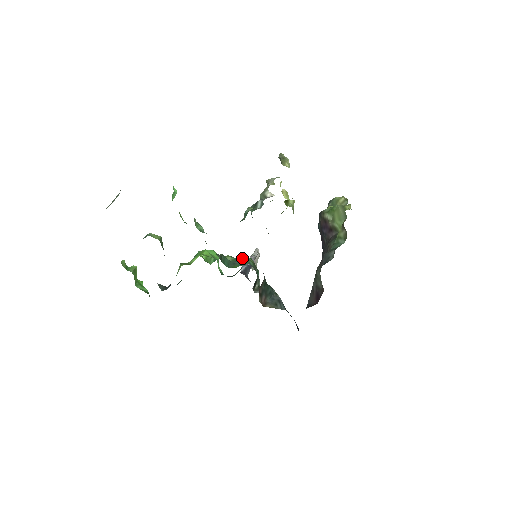
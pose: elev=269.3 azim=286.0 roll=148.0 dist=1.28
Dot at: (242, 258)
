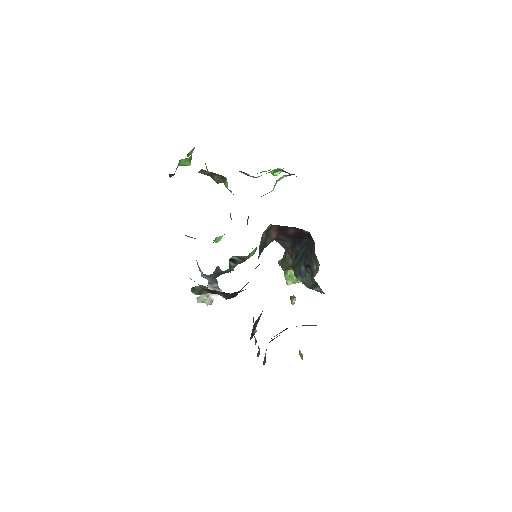
Dot at: occluded
